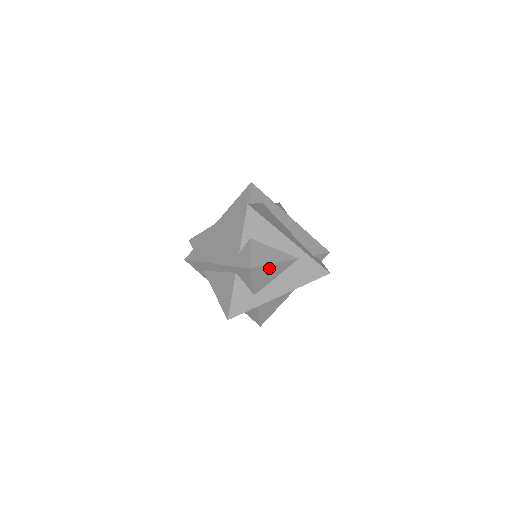
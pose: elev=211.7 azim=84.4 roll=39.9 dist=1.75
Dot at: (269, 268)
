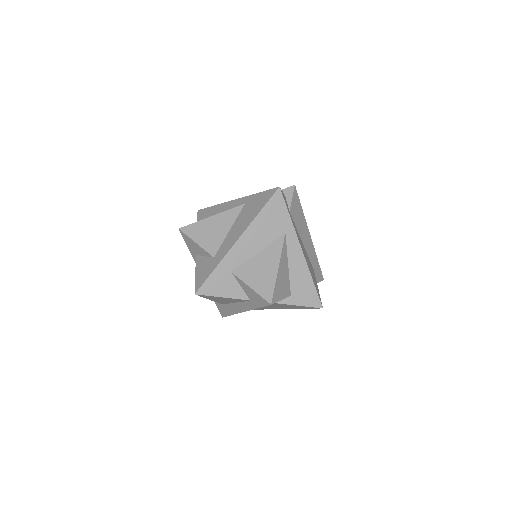
Dot at: (208, 223)
